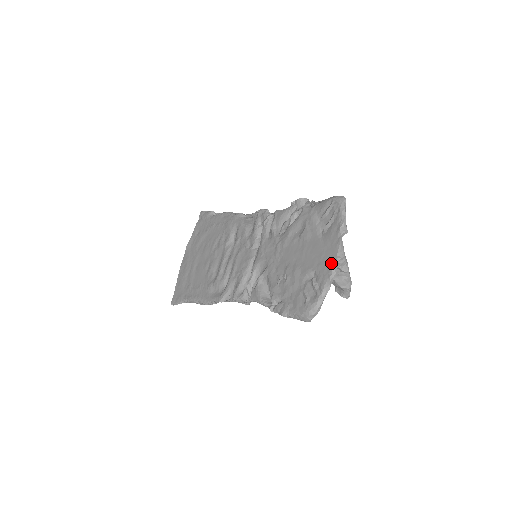
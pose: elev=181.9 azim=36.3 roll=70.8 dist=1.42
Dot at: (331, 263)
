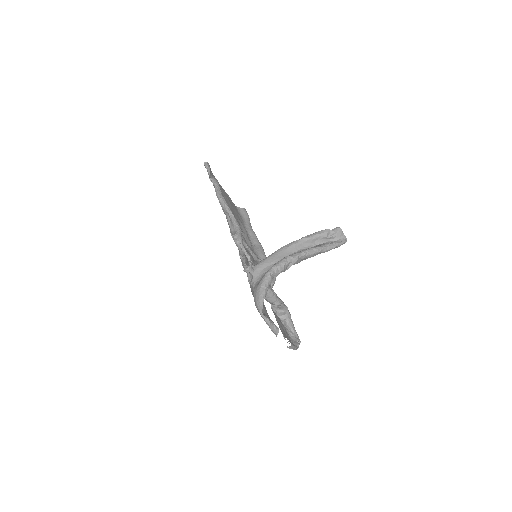
Dot at: occluded
